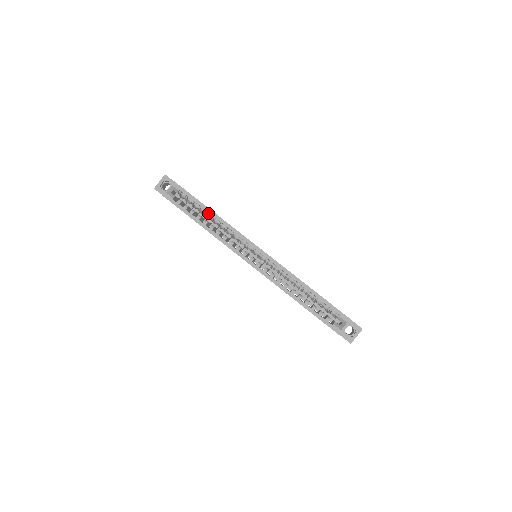
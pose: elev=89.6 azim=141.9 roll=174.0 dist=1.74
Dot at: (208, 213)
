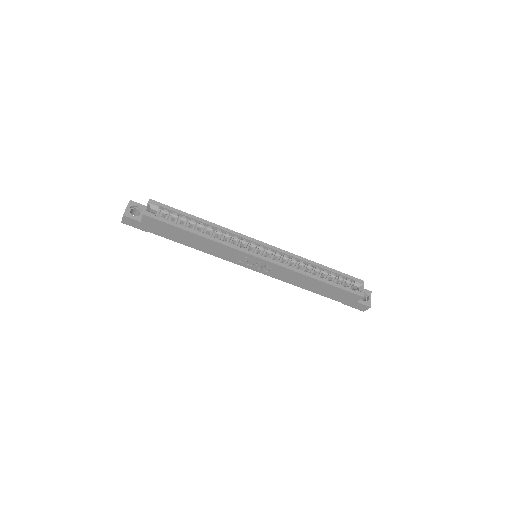
Dot at: (197, 223)
